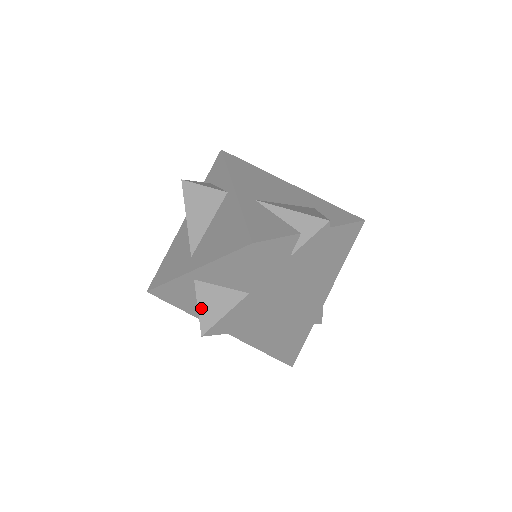
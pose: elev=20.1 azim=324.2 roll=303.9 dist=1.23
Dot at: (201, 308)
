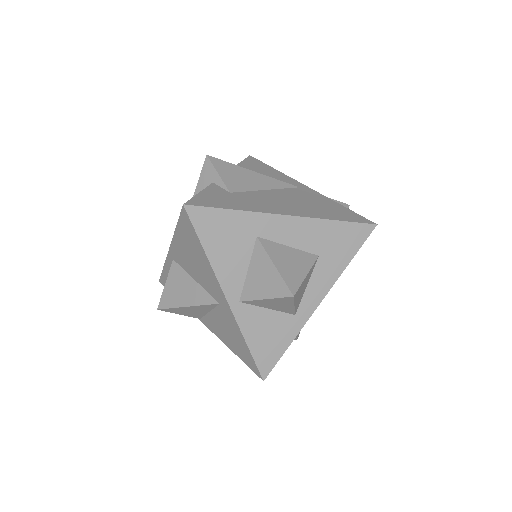
Dot at: (266, 295)
